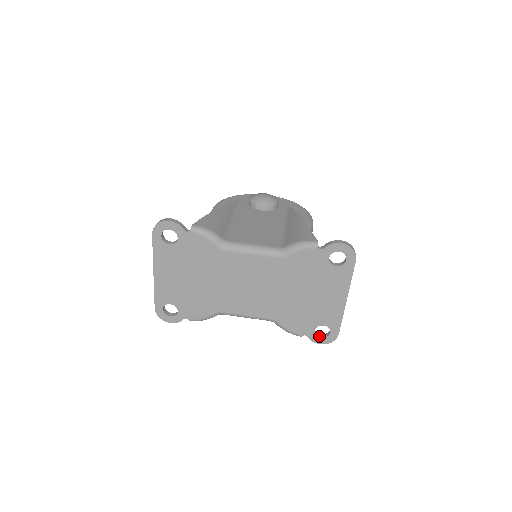
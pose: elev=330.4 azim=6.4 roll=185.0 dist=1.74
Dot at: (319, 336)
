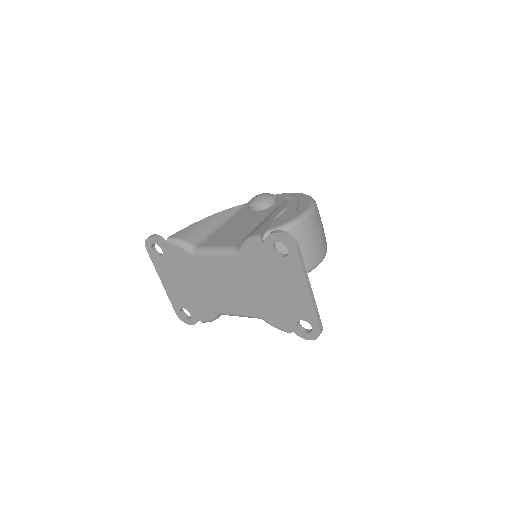
Dot at: (304, 332)
